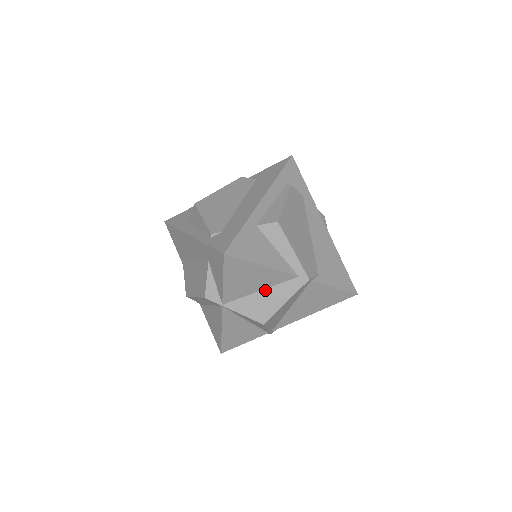
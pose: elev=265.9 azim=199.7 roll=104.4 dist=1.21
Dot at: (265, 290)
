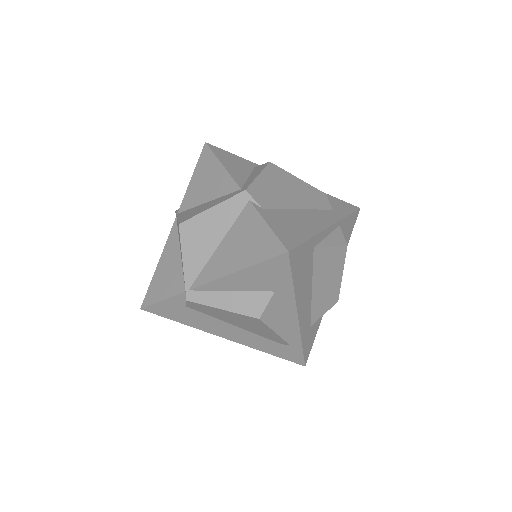
Dot at: (210, 201)
